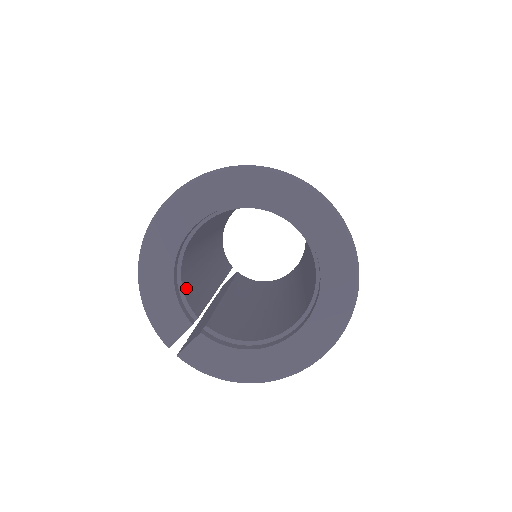
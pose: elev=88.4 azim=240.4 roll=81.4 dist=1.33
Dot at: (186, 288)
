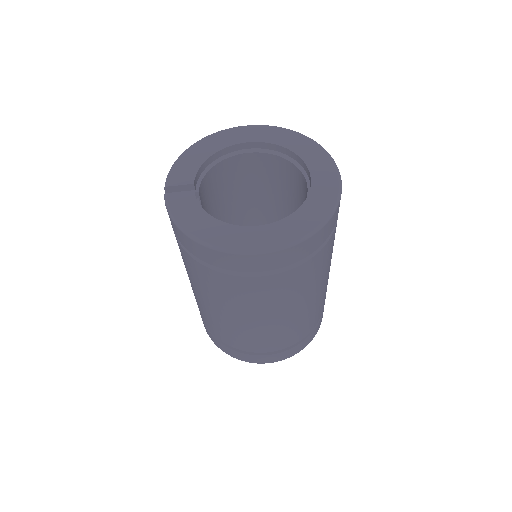
Dot at: (207, 181)
